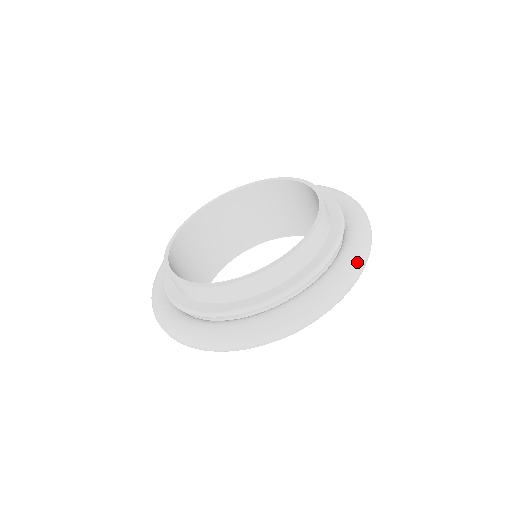
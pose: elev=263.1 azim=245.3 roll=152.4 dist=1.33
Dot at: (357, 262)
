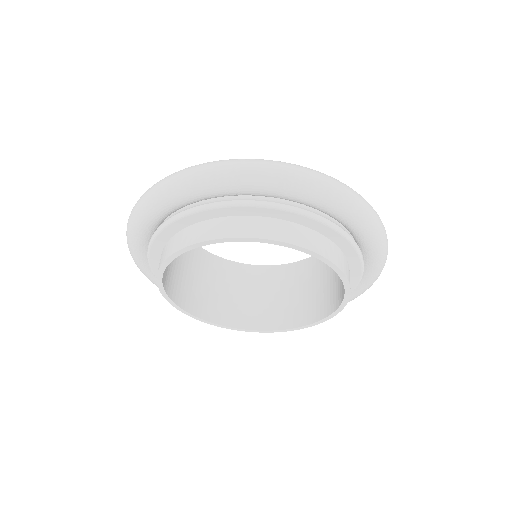
Dot at: (372, 220)
